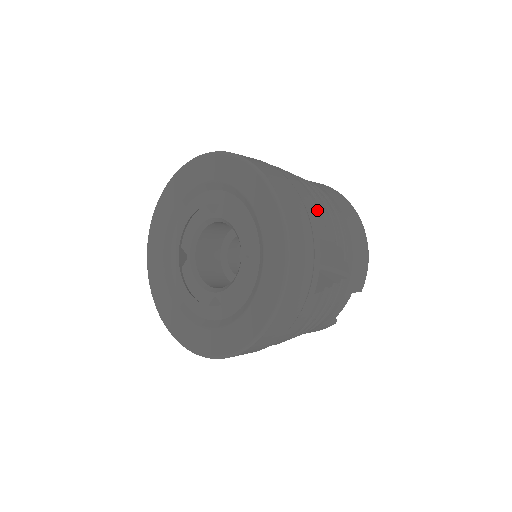
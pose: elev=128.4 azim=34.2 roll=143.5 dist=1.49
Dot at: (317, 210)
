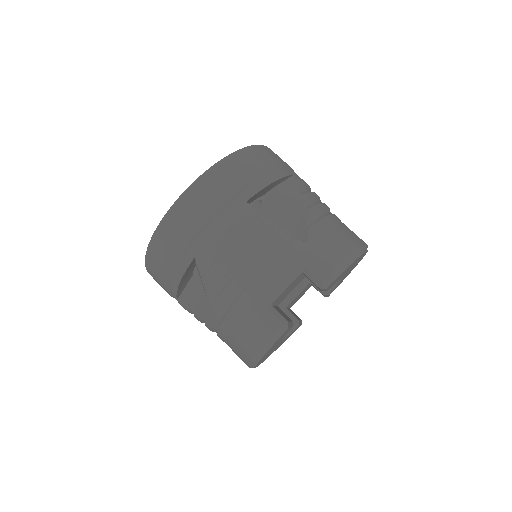
Dot at: (299, 180)
